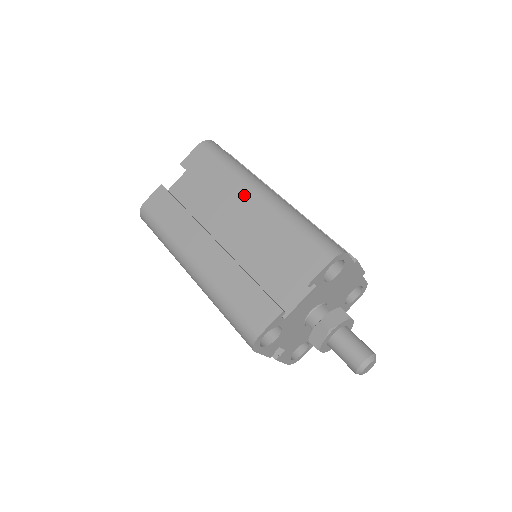
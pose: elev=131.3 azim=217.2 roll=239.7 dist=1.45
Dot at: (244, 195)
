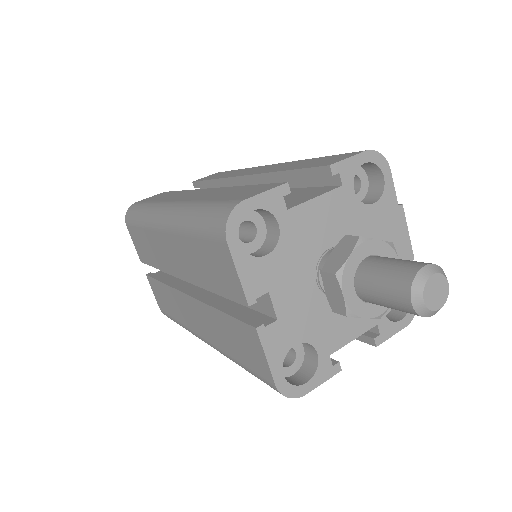
Dot at: (258, 168)
